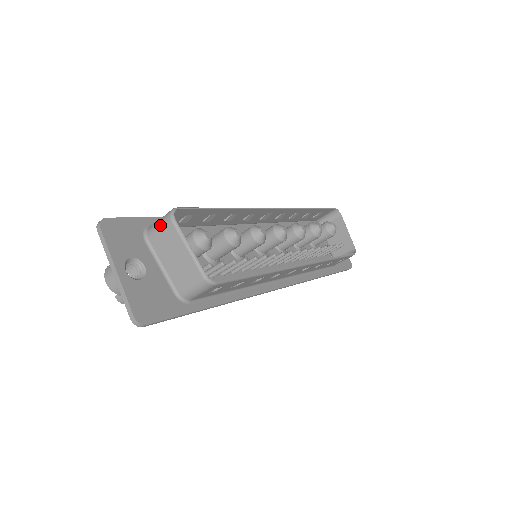
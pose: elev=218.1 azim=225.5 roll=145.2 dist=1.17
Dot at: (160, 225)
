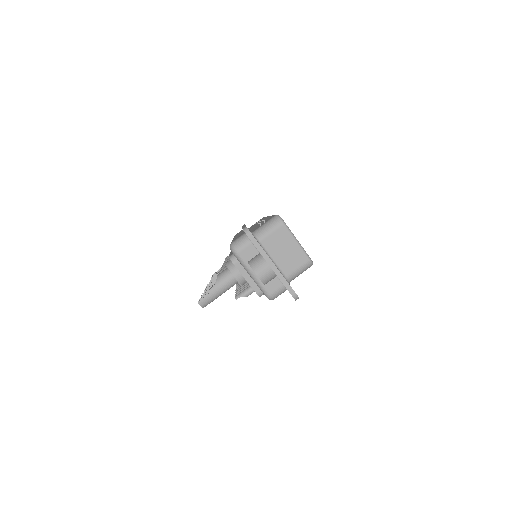
Dot at: (271, 228)
